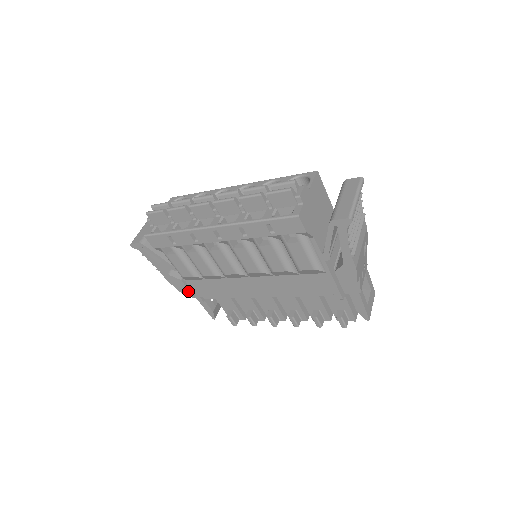
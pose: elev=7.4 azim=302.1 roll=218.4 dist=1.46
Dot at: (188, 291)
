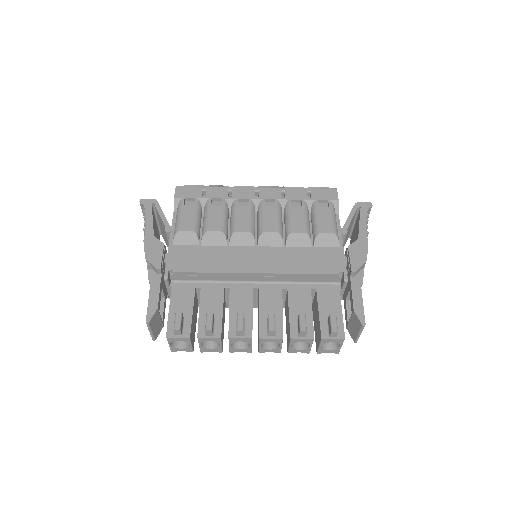
Dot at: (160, 259)
